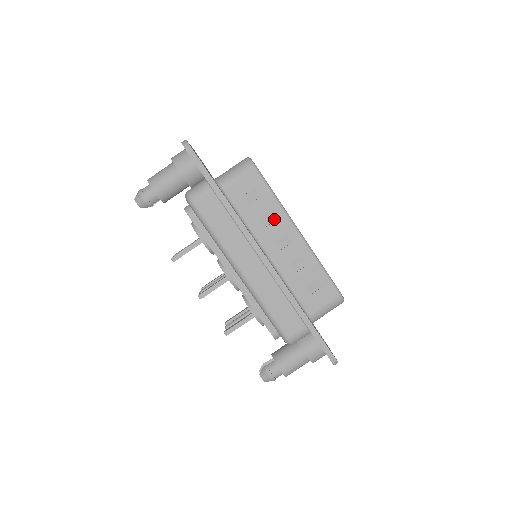
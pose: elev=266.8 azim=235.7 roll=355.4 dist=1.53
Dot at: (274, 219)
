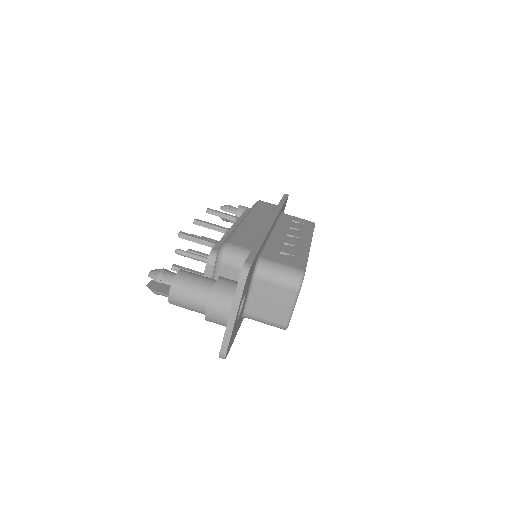
Dot at: (300, 232)
